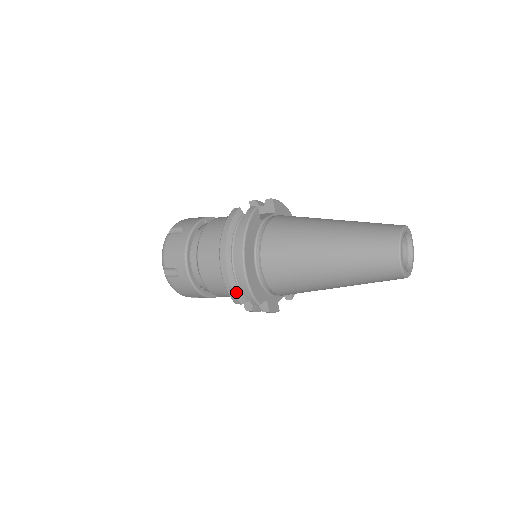
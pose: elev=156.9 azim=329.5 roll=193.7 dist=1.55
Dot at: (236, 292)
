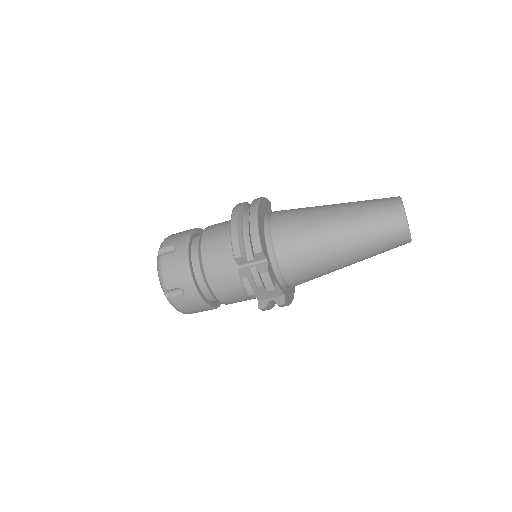
Dot at: (240, 240)
